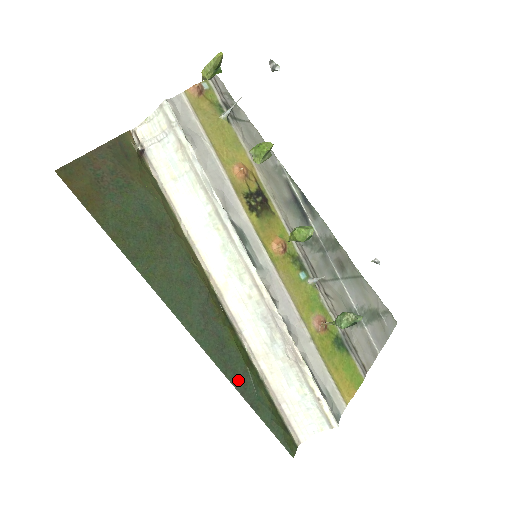
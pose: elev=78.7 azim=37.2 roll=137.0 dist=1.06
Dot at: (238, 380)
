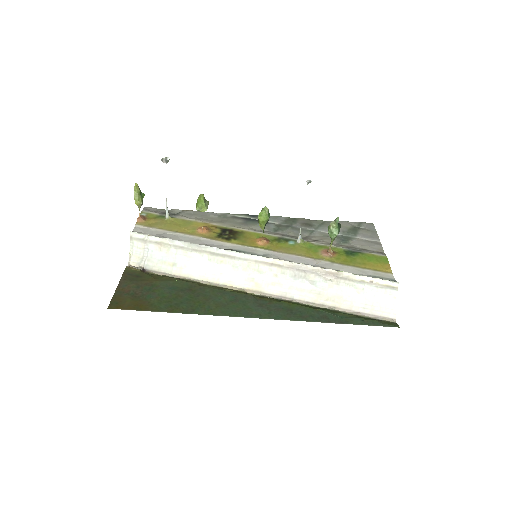
Dot at: (319, 318)
